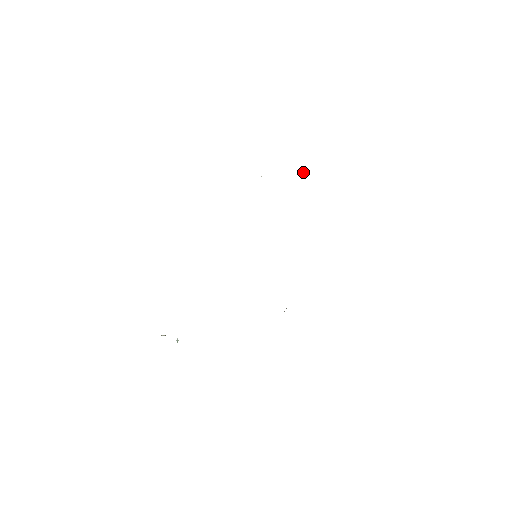
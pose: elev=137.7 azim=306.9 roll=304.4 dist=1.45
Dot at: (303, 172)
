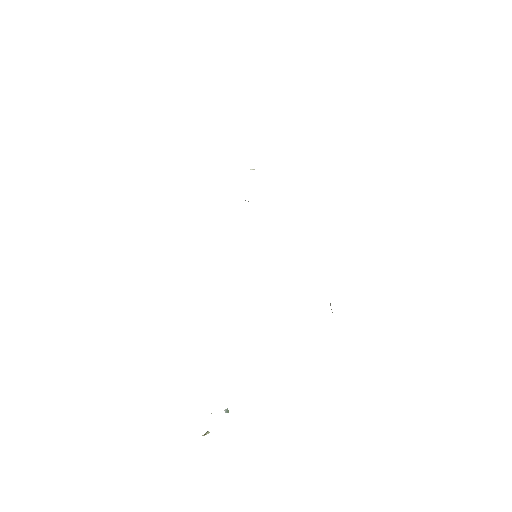
Dot at: occluded
